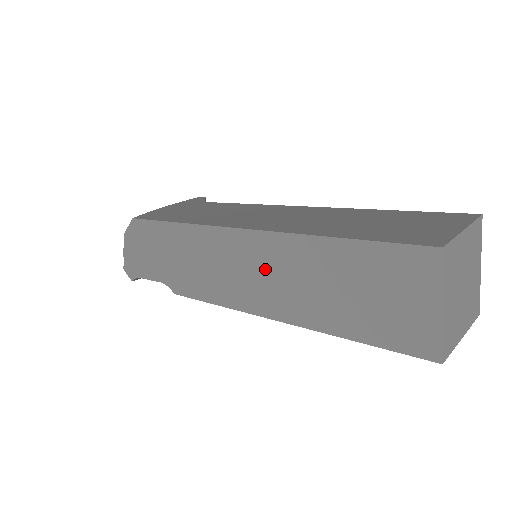
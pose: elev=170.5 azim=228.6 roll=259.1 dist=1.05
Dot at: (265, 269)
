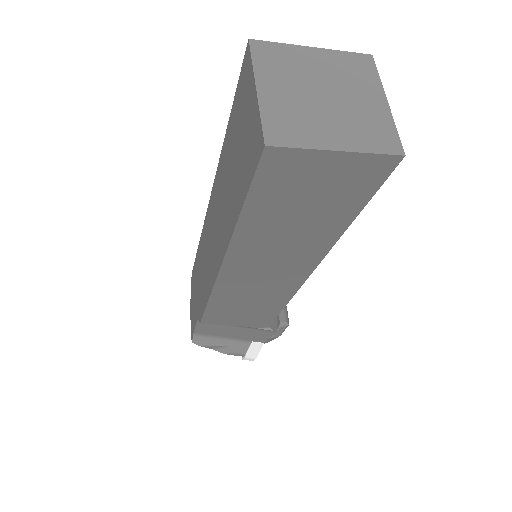
Dot at: (216, 218)
